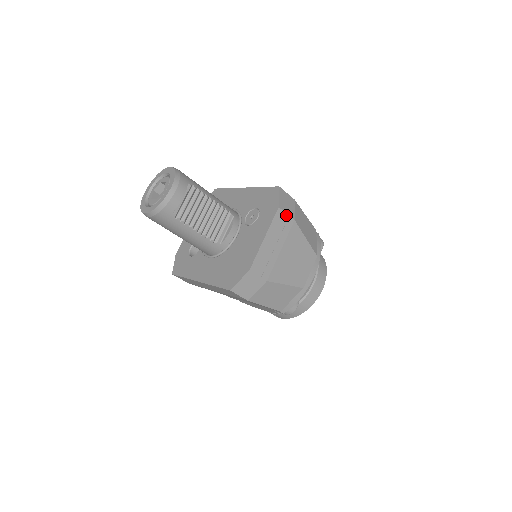
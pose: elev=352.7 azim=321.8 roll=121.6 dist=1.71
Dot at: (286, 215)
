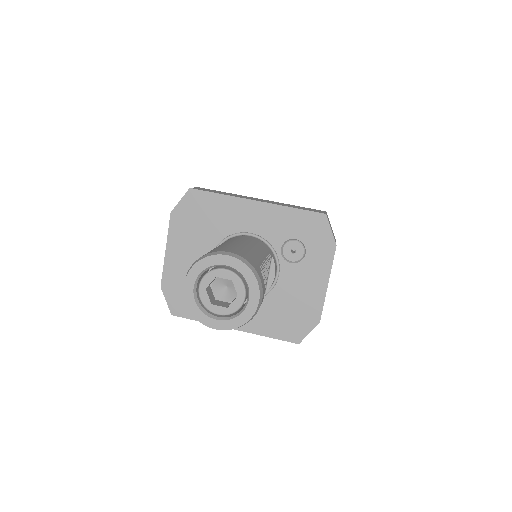
Dot at: occluded
